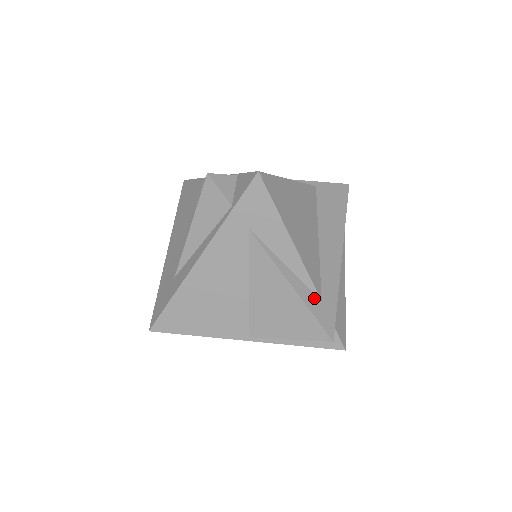
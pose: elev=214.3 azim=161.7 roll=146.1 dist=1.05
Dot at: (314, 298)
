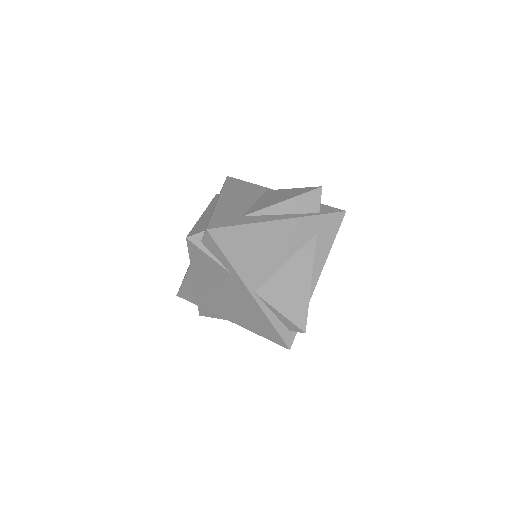
Dot at: (309, 300)
